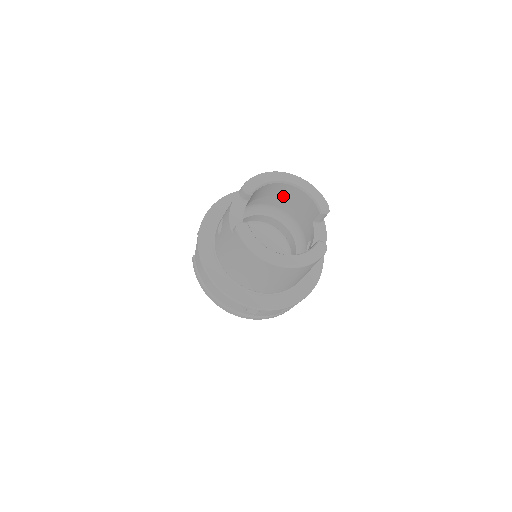
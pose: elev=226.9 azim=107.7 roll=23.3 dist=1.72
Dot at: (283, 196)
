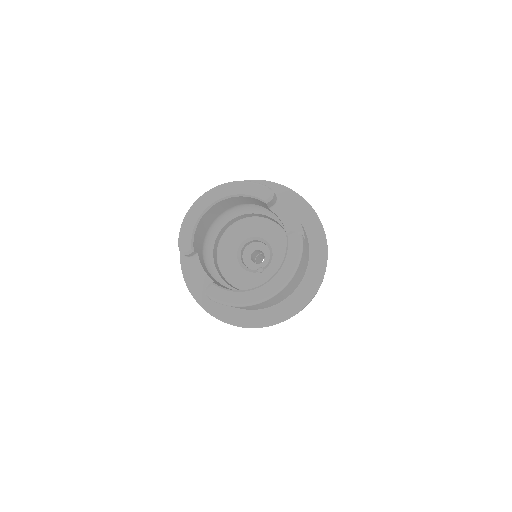
Dot at: (223, 208)
